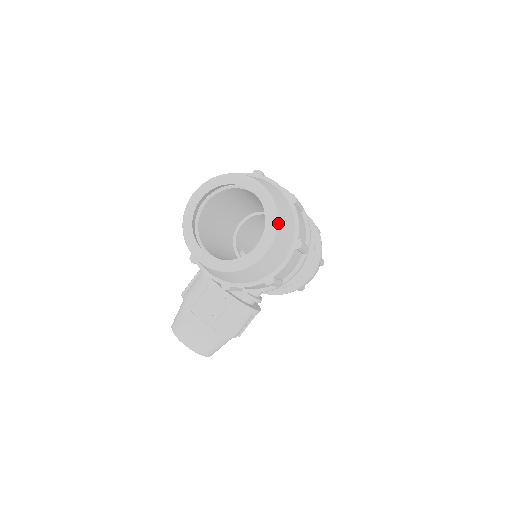
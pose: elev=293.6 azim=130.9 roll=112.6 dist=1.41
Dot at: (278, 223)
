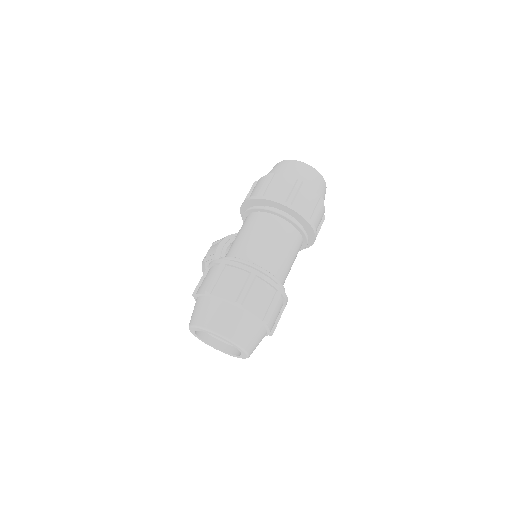
Dot at: occluded
